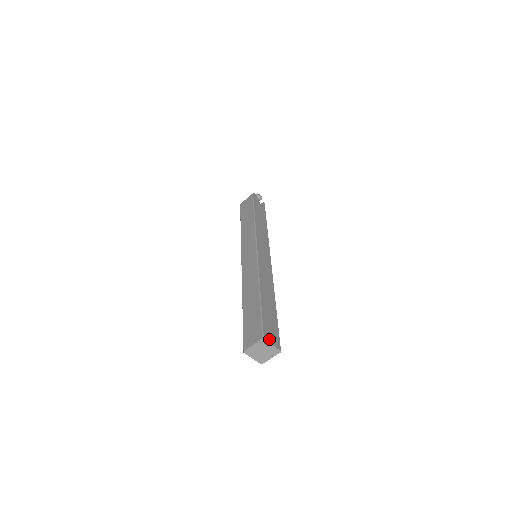
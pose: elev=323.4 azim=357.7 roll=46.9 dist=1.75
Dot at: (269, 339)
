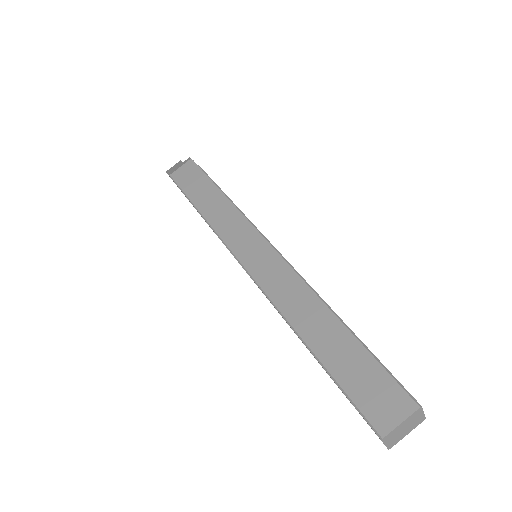
Dot at: occluded
